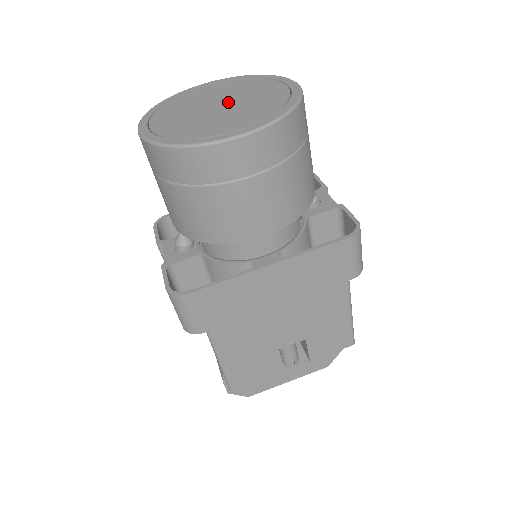
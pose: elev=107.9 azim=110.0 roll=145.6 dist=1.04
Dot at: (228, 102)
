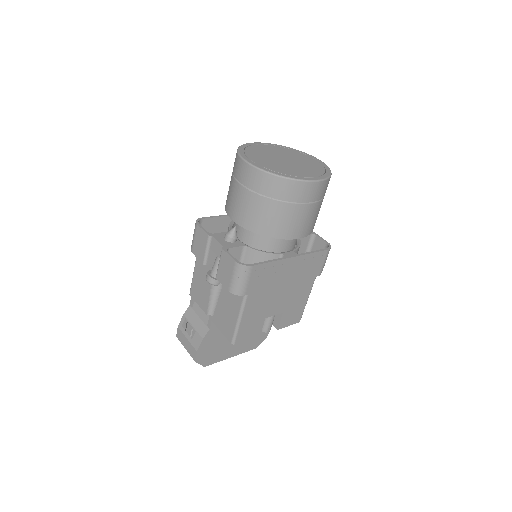
Dot at: (289, 159)
